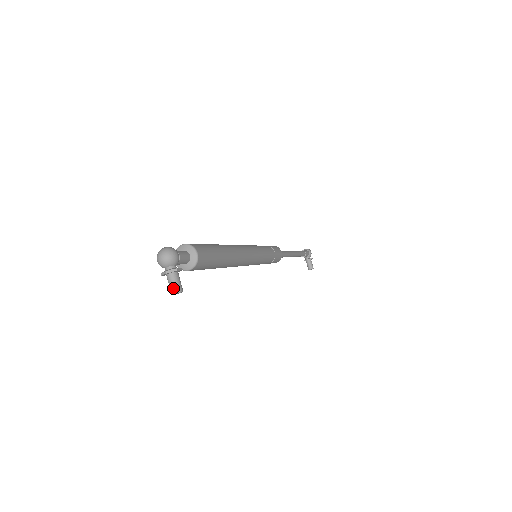
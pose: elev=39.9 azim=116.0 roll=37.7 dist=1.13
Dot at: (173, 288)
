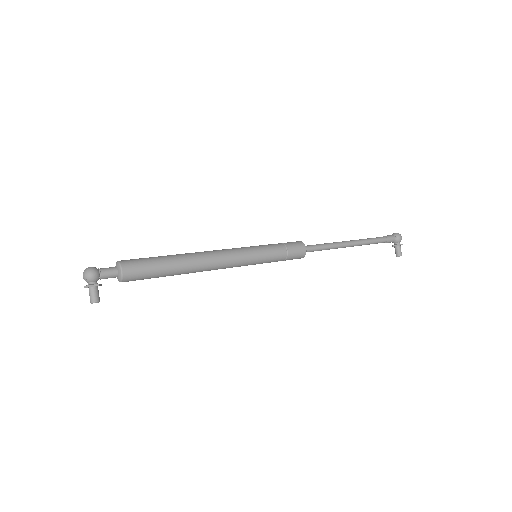
Dot at: (90, 299)
